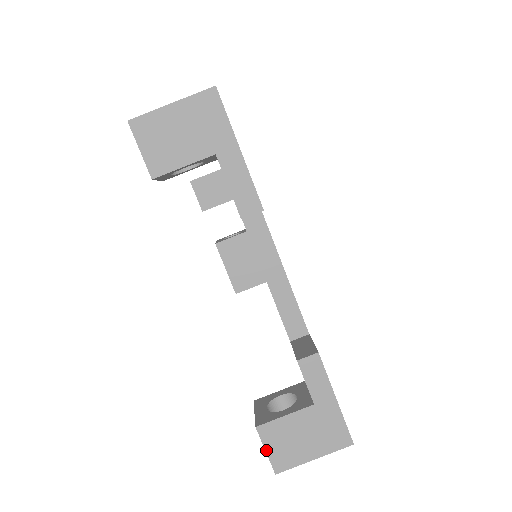
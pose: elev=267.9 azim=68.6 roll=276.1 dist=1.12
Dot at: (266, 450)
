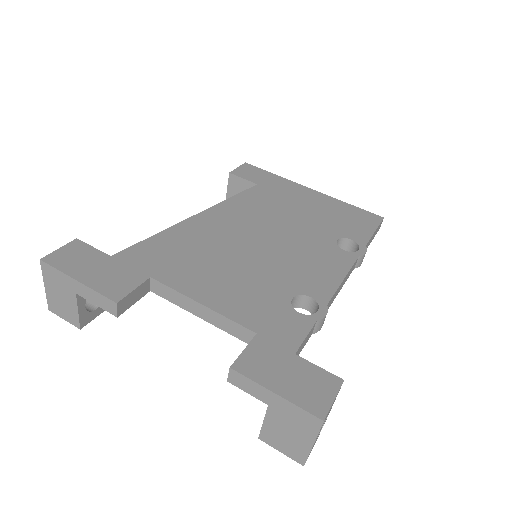
Dot at: (280, 451)
